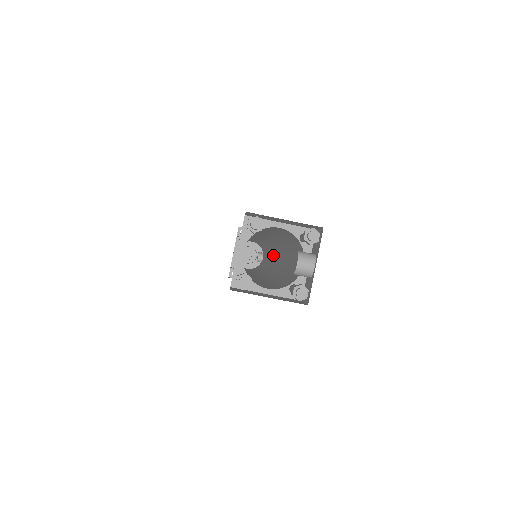
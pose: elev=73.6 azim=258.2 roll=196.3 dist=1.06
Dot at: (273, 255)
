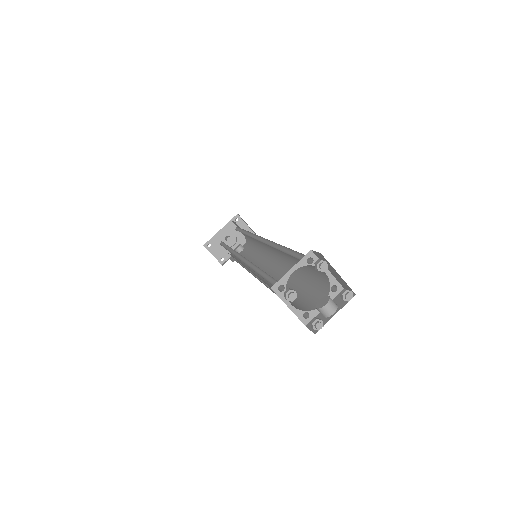
Dot at: (267, 263)
